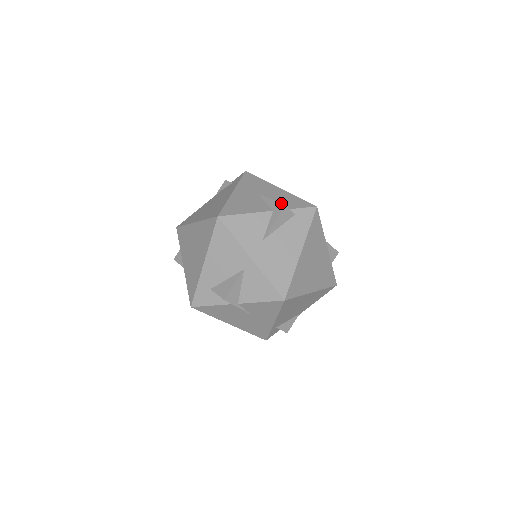
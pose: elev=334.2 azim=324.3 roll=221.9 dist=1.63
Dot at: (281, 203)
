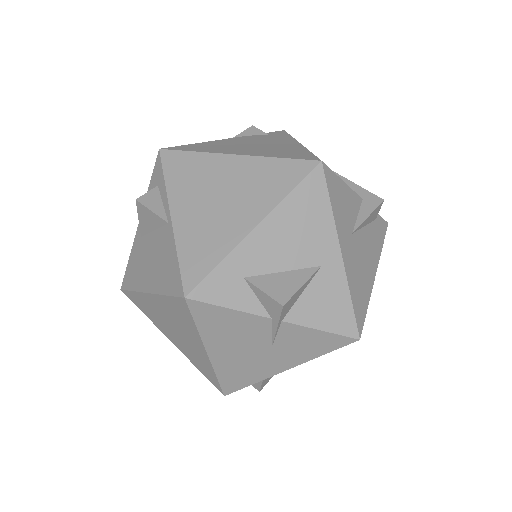
Dot at: occluded
